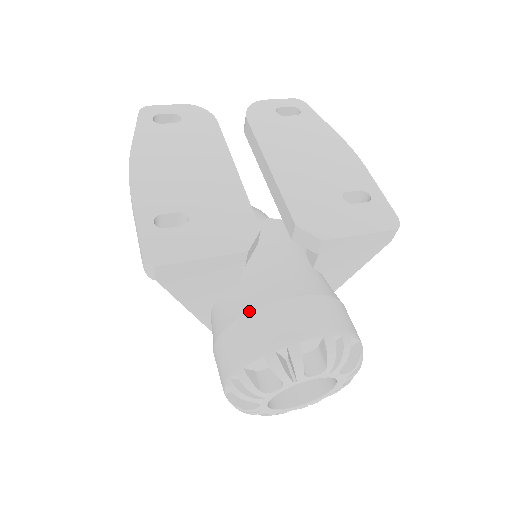
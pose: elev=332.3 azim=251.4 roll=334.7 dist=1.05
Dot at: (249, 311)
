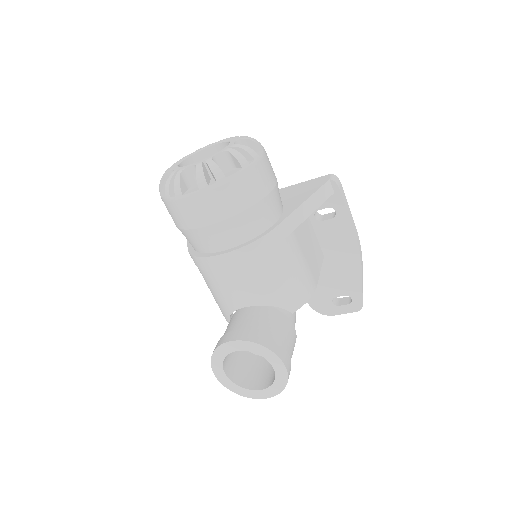
Dot at: occluded
